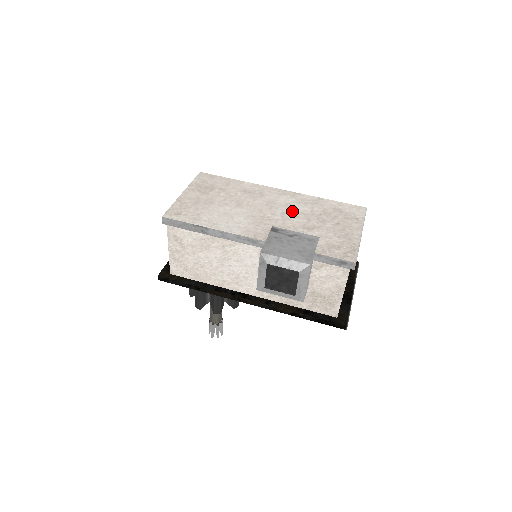
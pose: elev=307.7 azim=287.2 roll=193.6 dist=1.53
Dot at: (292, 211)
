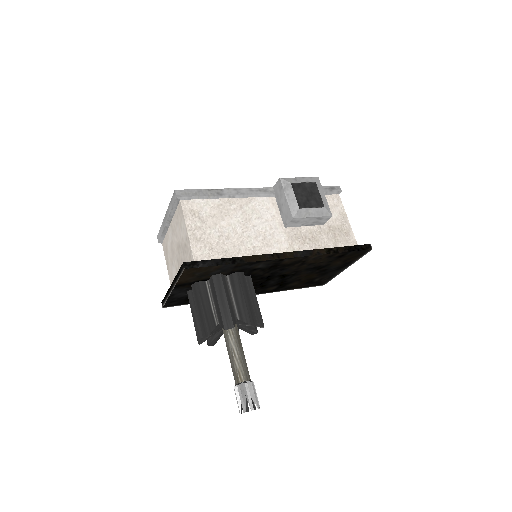
Dot at: occluded
